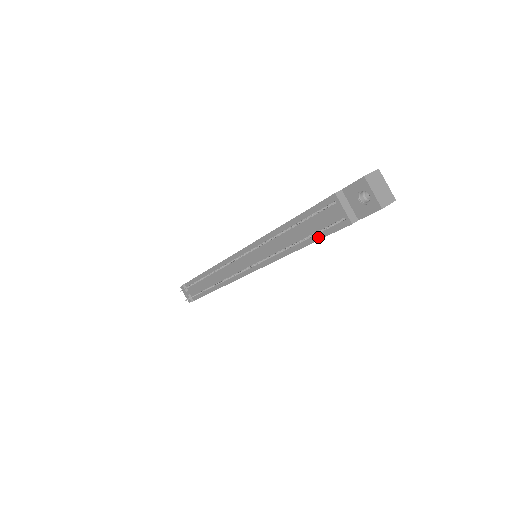
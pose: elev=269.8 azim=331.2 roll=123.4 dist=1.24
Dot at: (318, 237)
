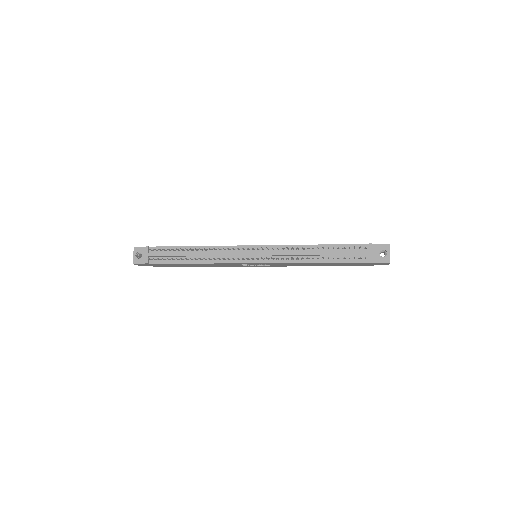
Dot at: (340, 261)
